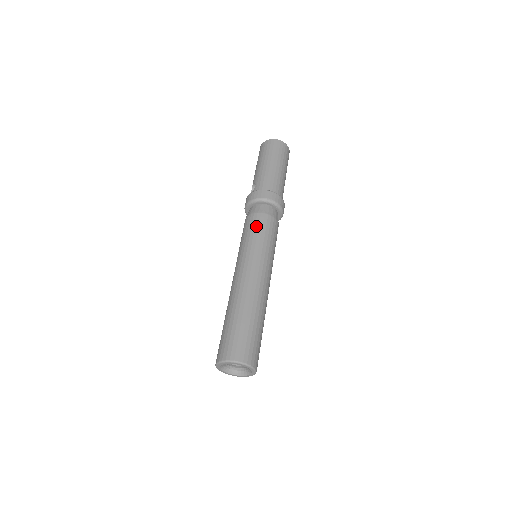
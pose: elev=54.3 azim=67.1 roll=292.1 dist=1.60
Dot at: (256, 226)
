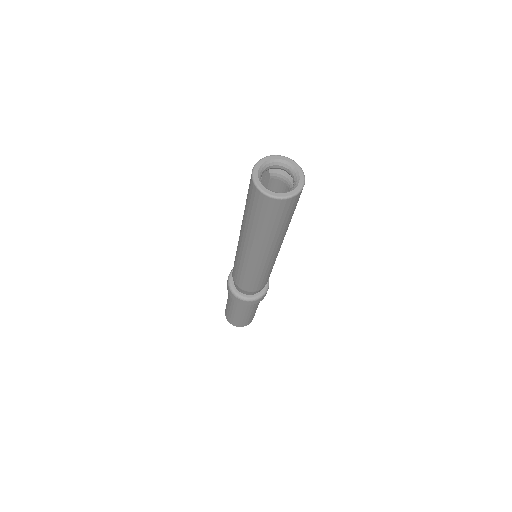
Dot at: occluded
